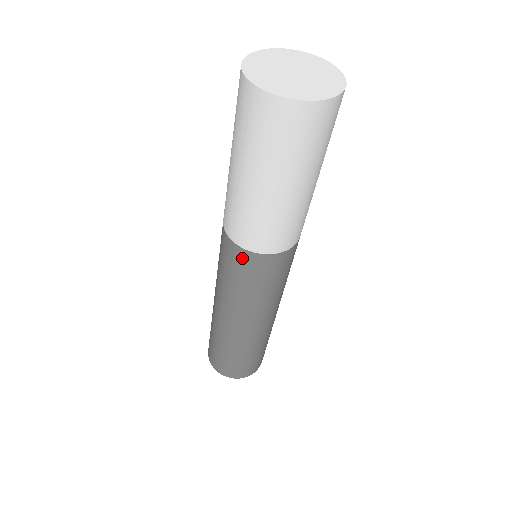
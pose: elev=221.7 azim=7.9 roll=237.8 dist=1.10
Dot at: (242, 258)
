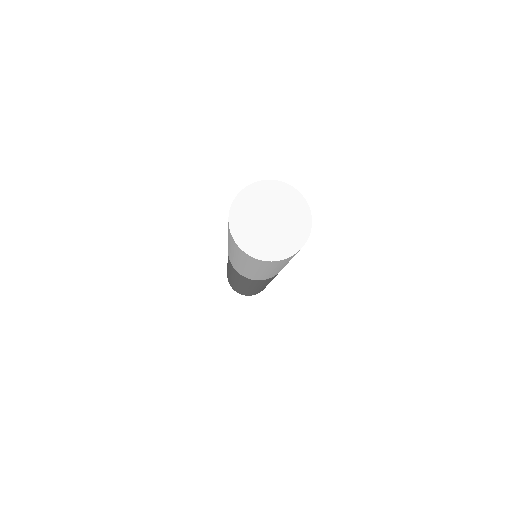
Dot at: (269, 279)
